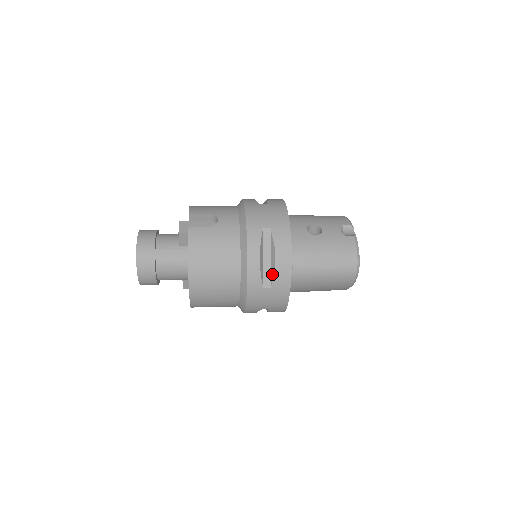
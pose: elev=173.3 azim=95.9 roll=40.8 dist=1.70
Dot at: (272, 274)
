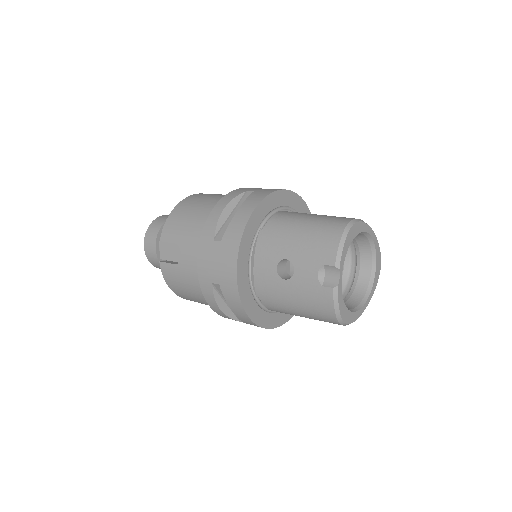
Dot at: occluded
